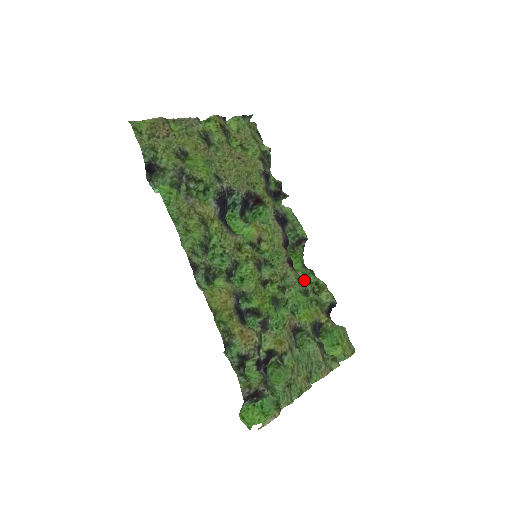
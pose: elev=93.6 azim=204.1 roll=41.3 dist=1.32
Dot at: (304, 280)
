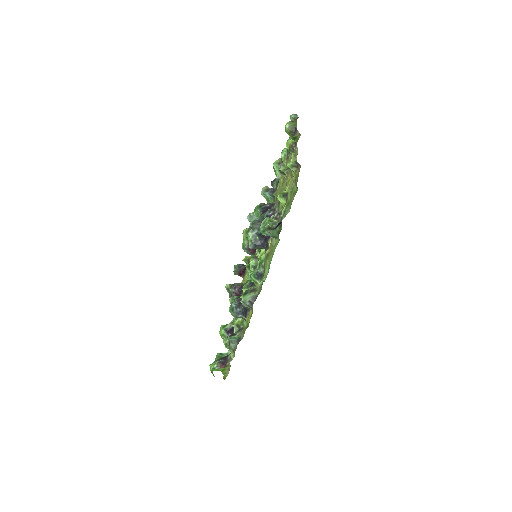
Dot at: occluded
